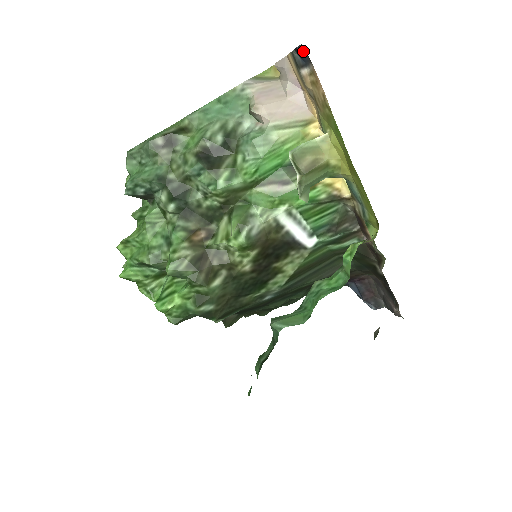
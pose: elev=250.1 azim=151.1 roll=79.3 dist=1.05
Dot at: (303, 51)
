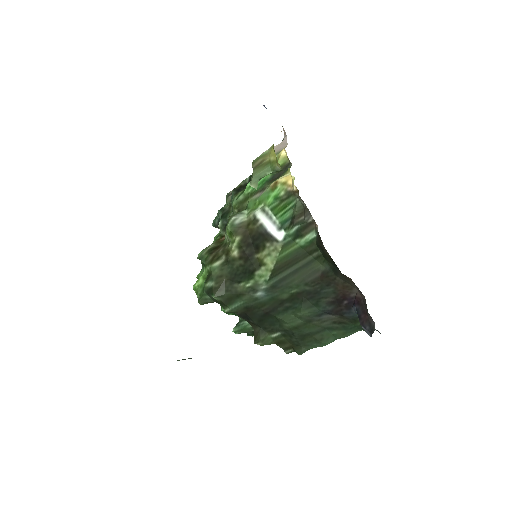
Dot at: occluded
